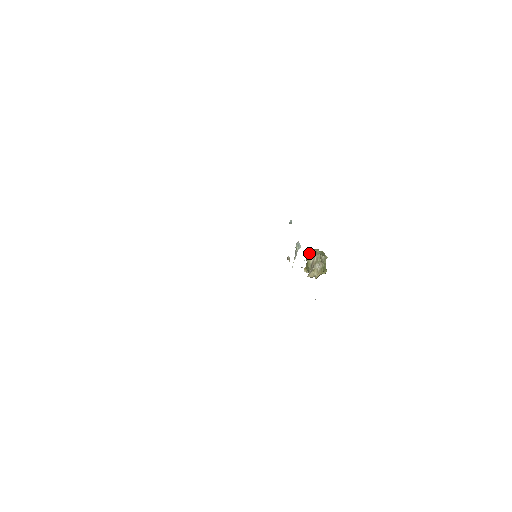
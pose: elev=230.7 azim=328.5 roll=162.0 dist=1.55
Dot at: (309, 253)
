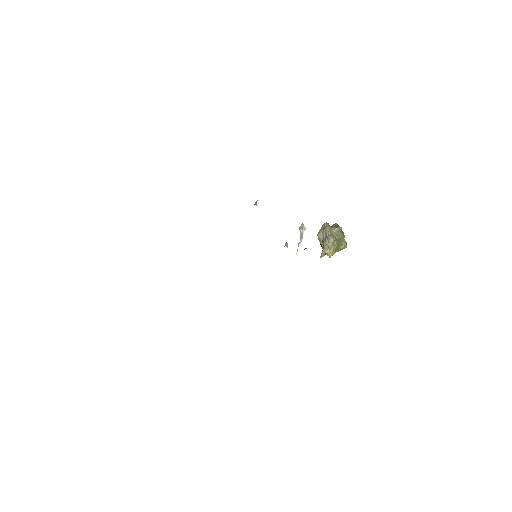
Dot at: occluded
